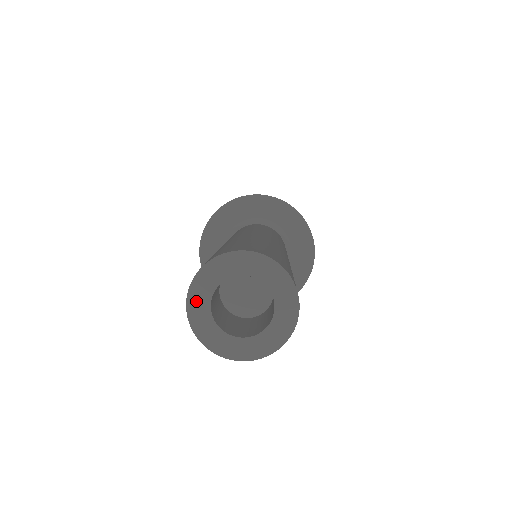
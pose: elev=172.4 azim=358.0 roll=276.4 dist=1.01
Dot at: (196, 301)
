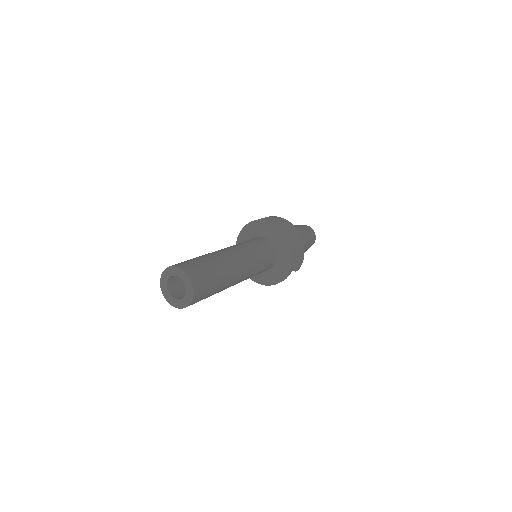
Dot at: (165, 293)
